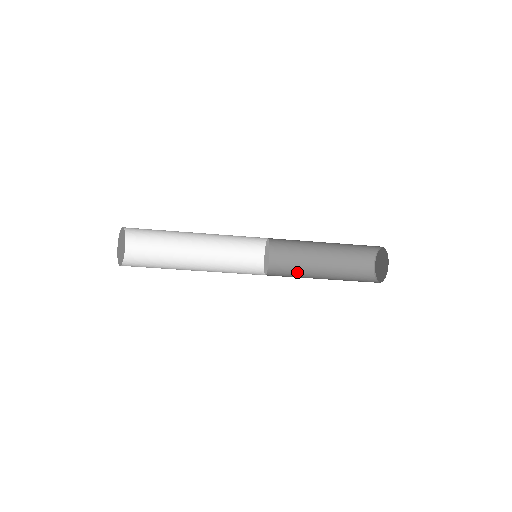
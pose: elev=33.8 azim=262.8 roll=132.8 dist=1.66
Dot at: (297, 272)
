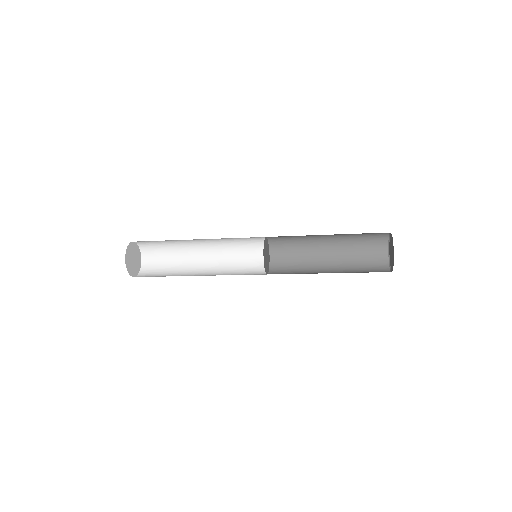
Dot at: (302, 272)
